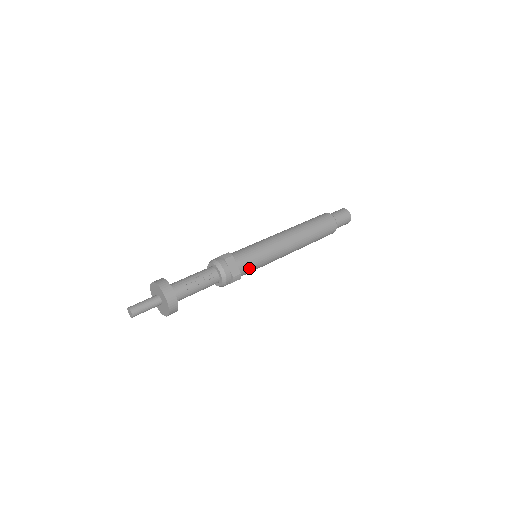
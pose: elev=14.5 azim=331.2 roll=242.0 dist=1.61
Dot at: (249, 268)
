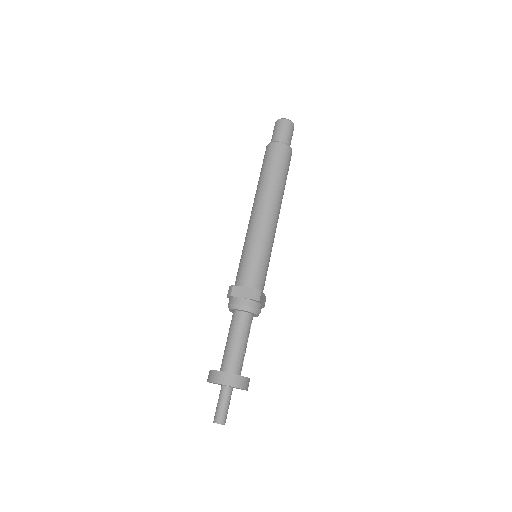
Dot at: occluded
